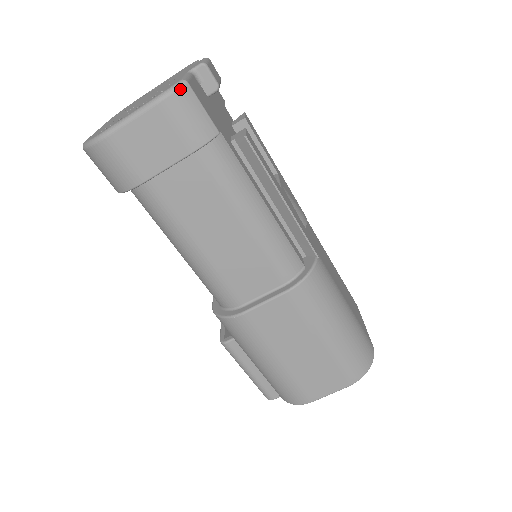
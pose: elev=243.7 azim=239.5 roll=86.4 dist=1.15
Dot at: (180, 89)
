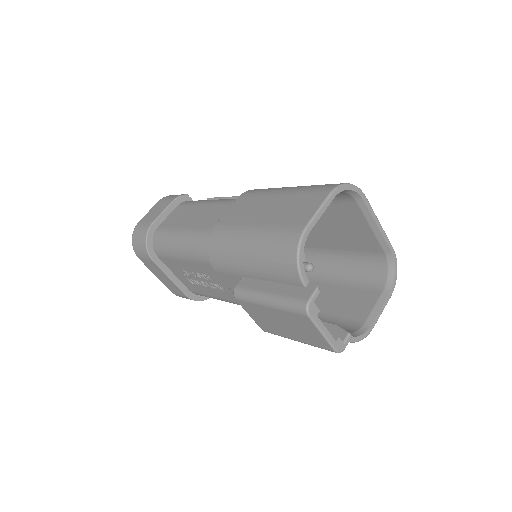
Dot at: occluded
